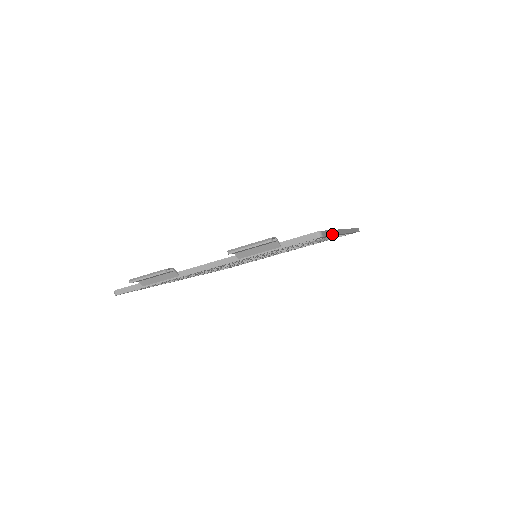
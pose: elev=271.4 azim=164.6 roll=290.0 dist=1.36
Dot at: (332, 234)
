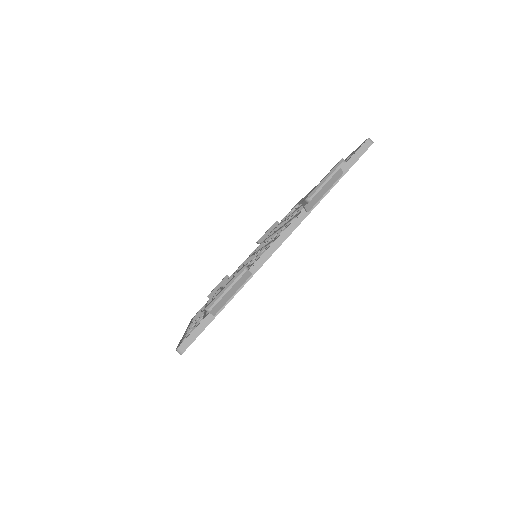
Dot at: occluded
